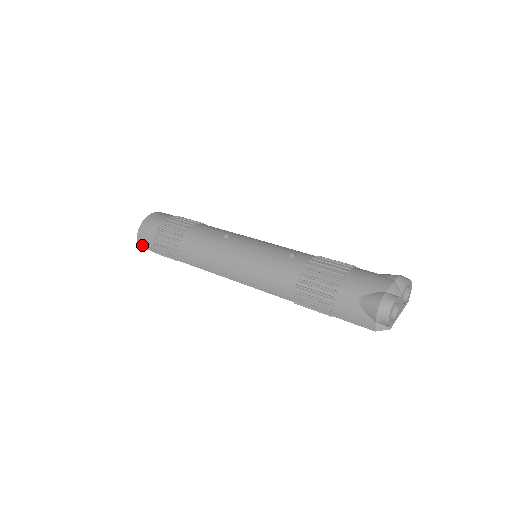
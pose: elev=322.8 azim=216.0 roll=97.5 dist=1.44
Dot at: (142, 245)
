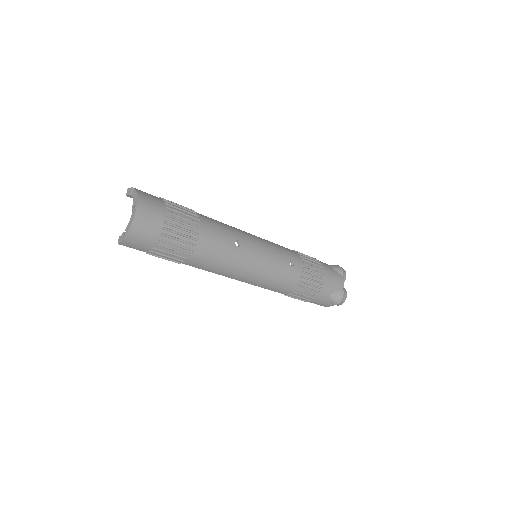
Dot at: (128, 245)
